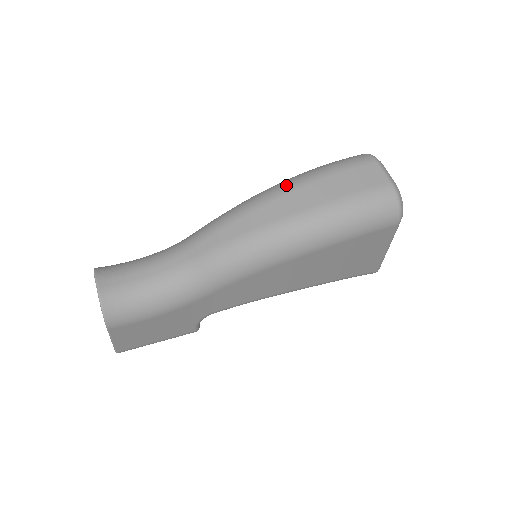
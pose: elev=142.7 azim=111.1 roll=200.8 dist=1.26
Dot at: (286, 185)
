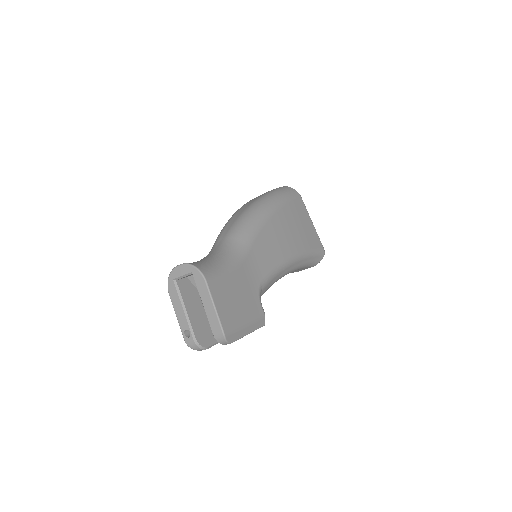
Dot at: occluded
